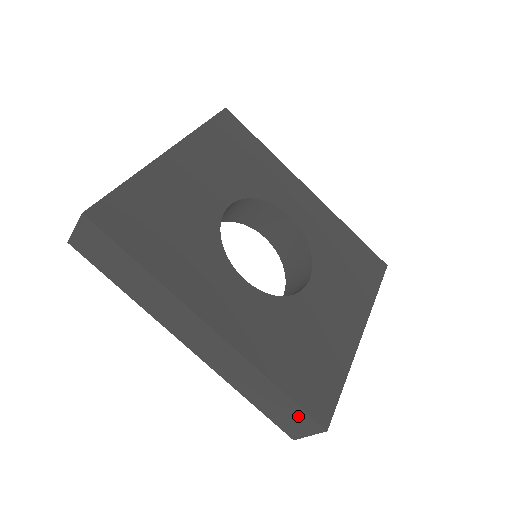
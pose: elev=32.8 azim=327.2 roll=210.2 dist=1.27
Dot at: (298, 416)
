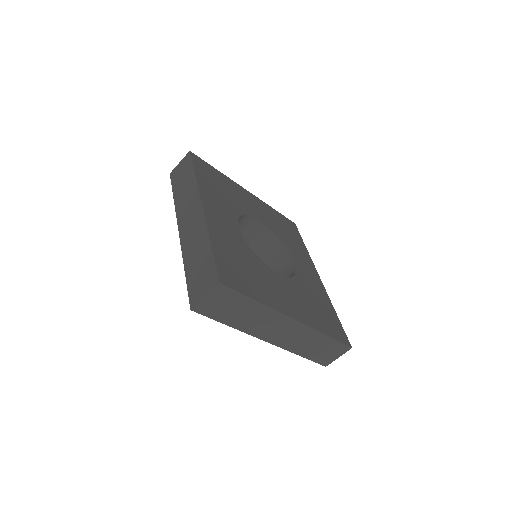
Dot at: (209, 274)
